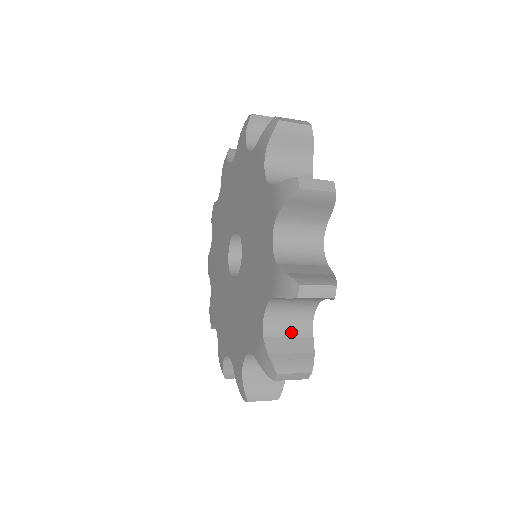
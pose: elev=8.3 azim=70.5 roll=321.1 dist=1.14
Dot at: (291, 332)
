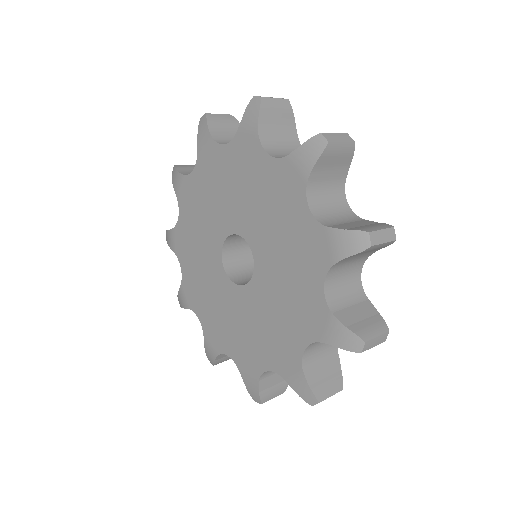
Dot at: occluded
